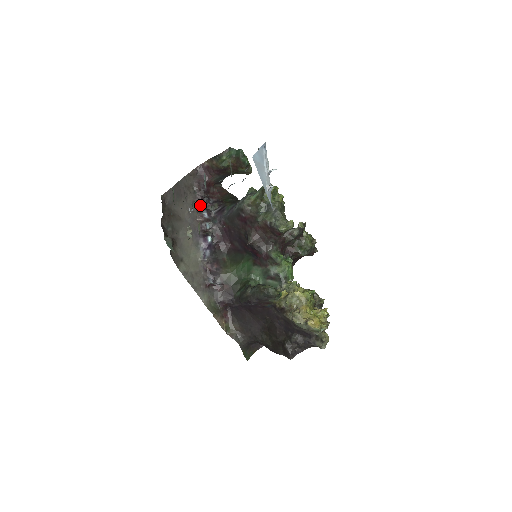
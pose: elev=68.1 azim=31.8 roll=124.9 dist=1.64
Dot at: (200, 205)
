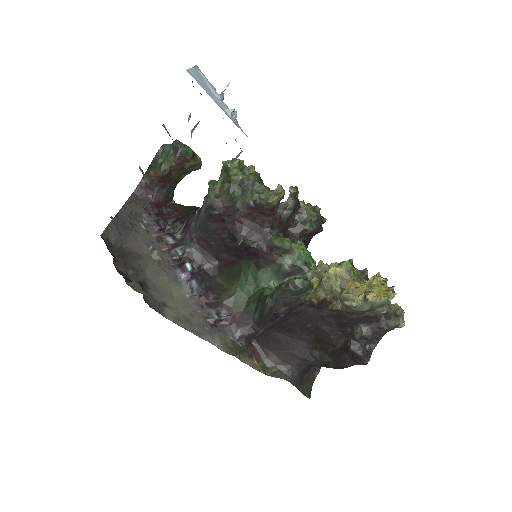
Dot at: (158, 232)
